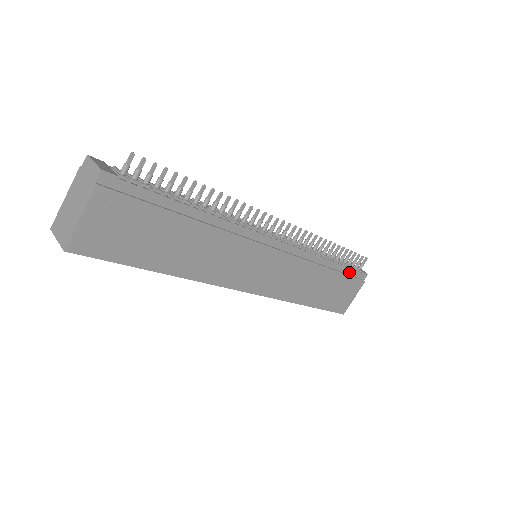
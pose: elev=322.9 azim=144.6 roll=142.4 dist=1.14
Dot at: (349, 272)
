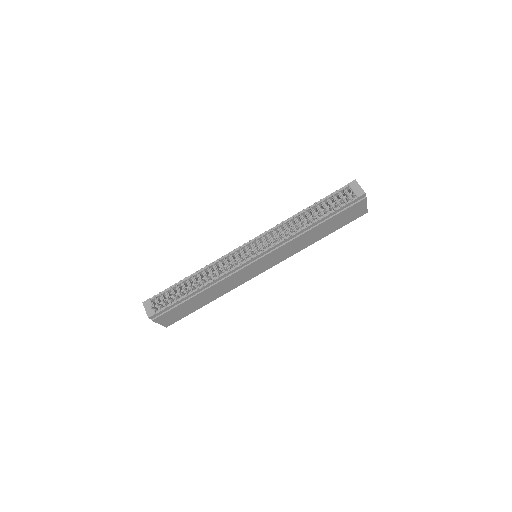
Dot at: (341, 209)
